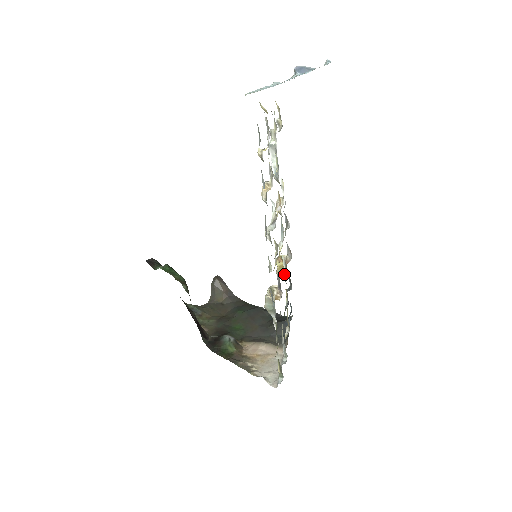
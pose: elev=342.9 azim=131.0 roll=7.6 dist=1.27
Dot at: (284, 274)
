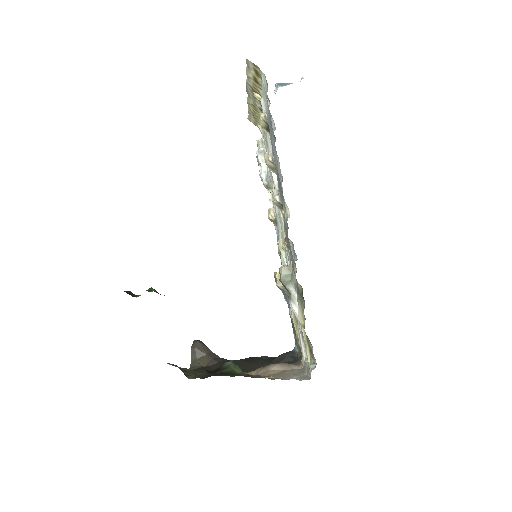
Dot at: occluded
